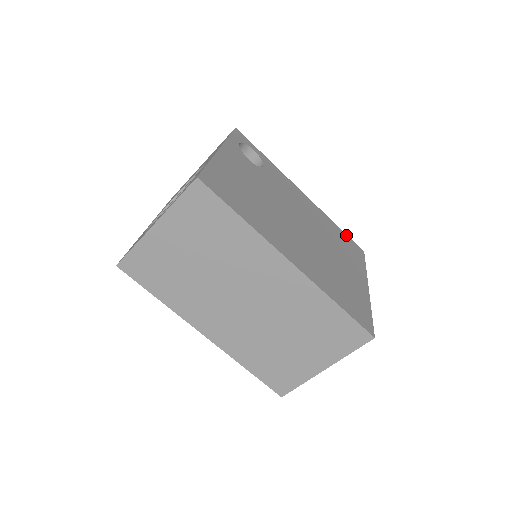
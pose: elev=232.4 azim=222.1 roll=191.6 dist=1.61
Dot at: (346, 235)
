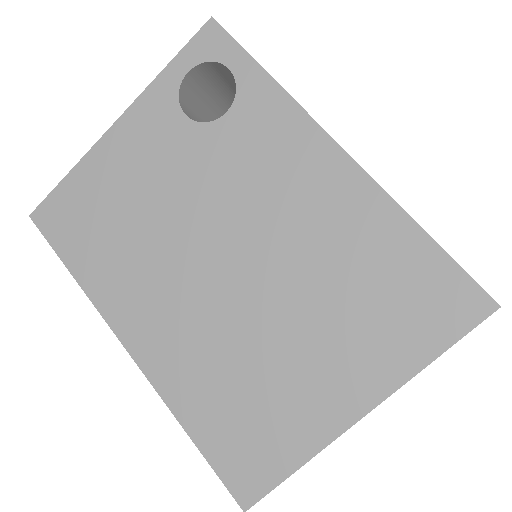
Dot at: (444, 257)
